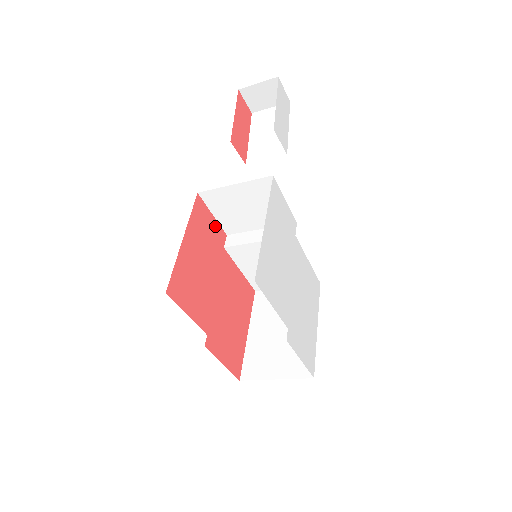
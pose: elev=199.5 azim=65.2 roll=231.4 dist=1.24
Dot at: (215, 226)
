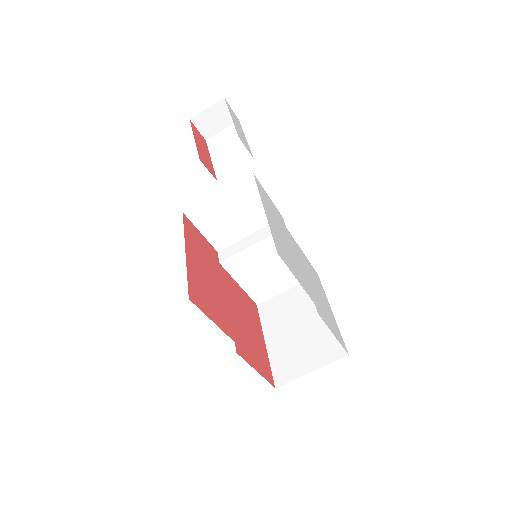
Dot at: (206, 243)
